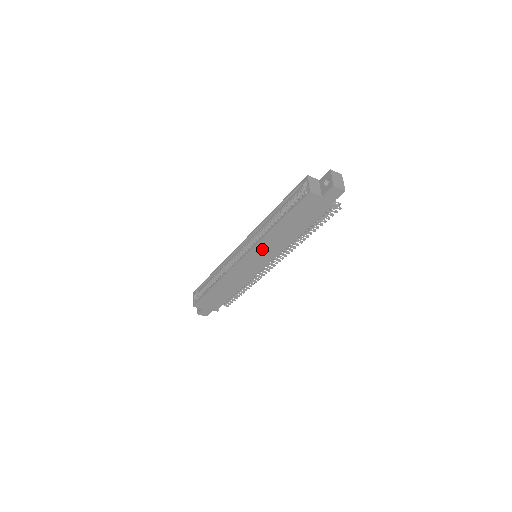
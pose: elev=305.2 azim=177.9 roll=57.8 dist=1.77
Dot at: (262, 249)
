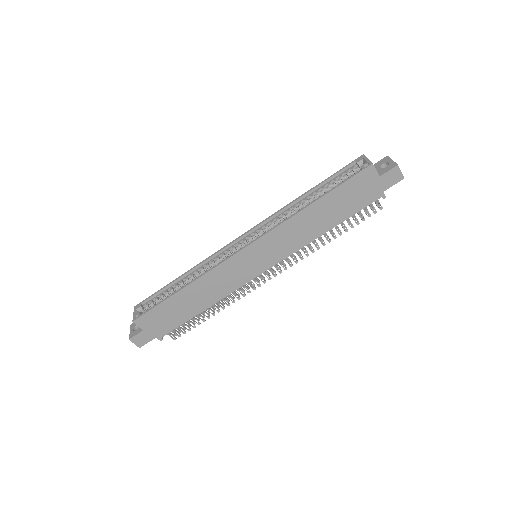
Dot at: (277, 239)
